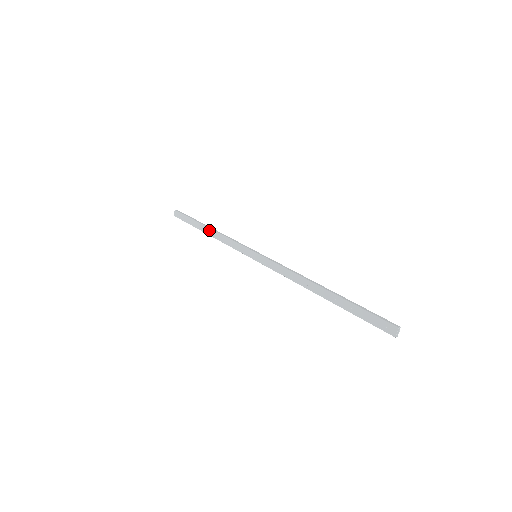
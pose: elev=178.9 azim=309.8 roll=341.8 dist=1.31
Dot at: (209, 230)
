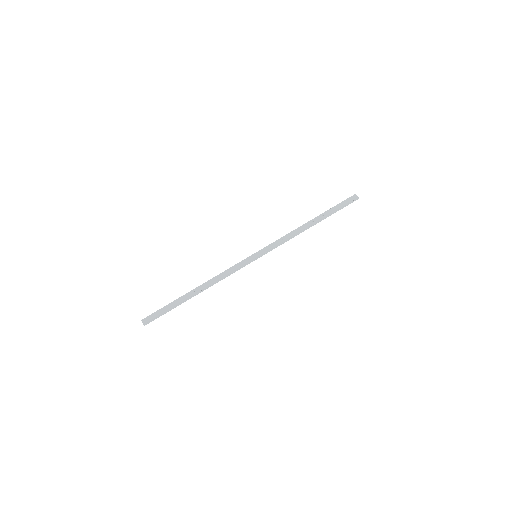
Dot at: (199, 287)
